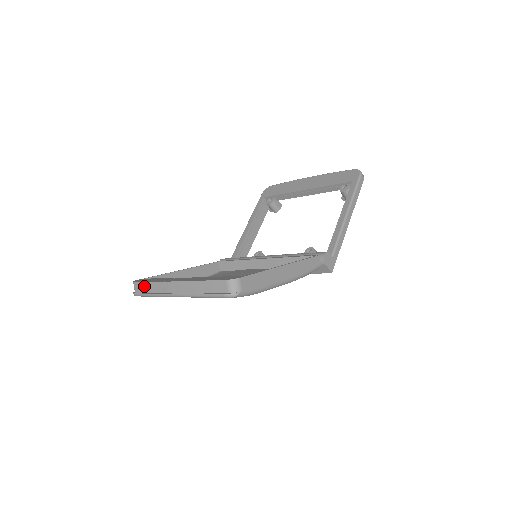
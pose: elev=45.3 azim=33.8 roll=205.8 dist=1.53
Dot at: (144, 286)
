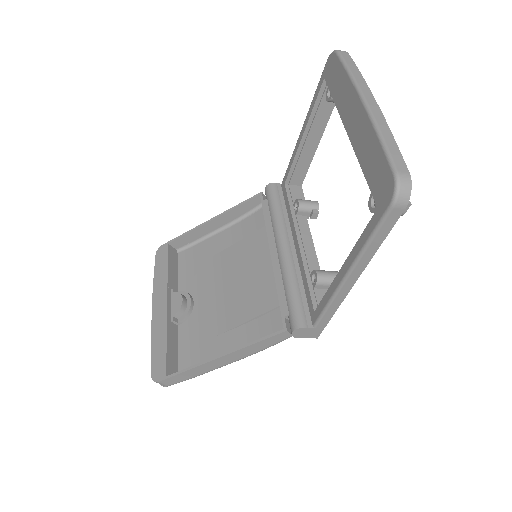
Dot at: occluded
